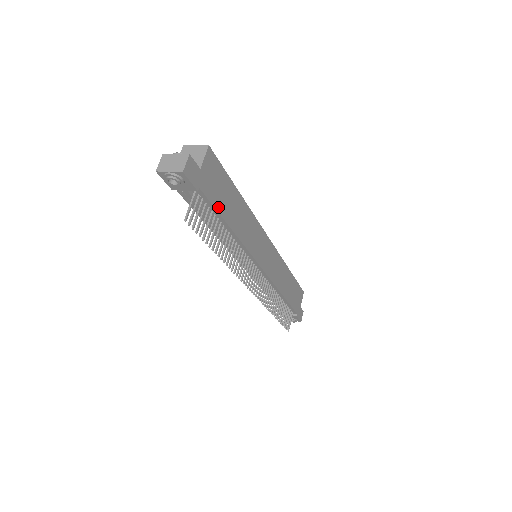
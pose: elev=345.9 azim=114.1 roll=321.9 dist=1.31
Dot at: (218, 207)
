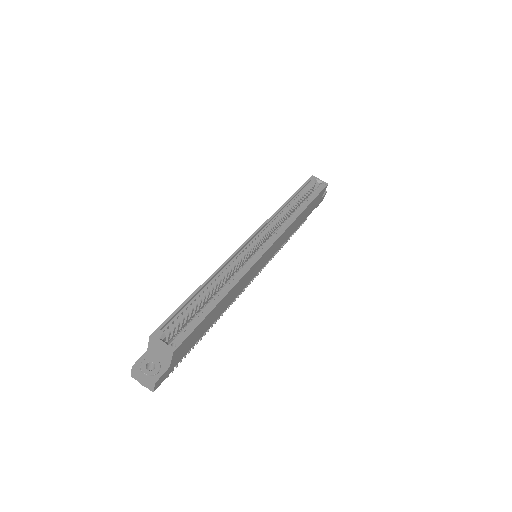
Dot at: (197, 340)
